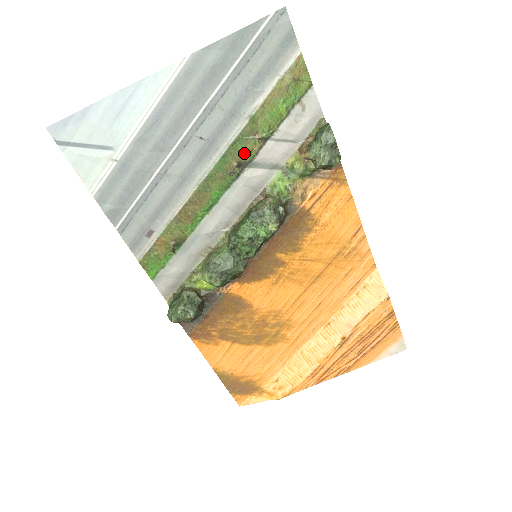
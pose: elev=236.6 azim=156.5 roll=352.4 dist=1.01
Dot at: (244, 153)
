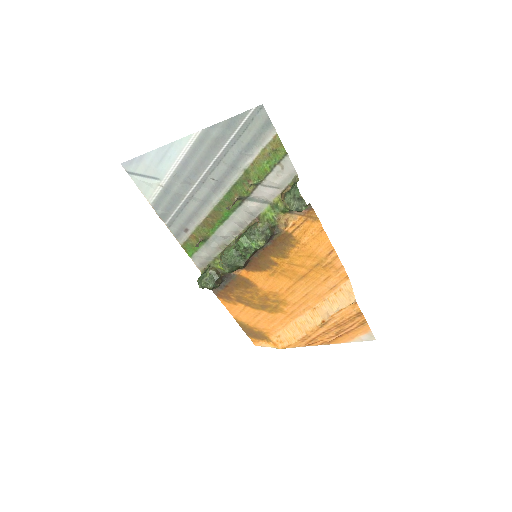
Dot at: (243, 191)
